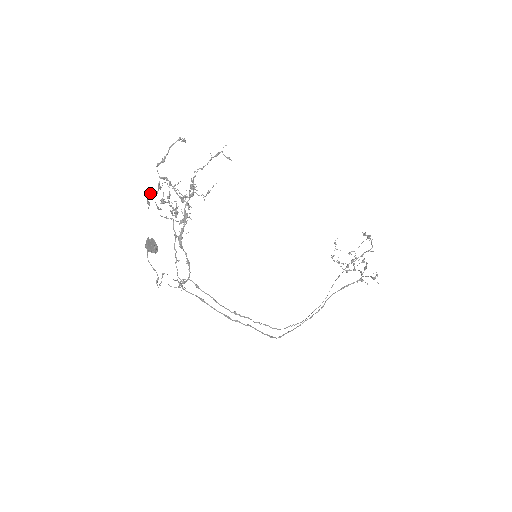
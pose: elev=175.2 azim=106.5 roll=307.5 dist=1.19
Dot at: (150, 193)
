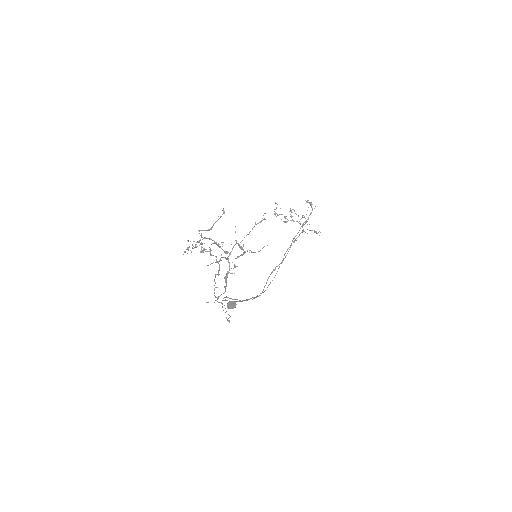
Dot at: occluded
